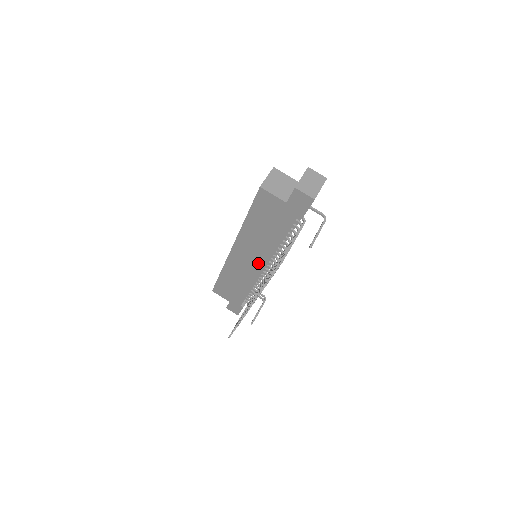
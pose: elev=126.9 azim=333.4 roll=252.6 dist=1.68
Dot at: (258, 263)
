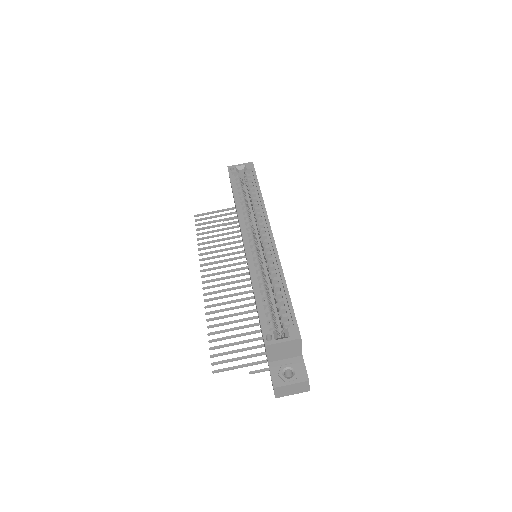
Dot at: occluded
